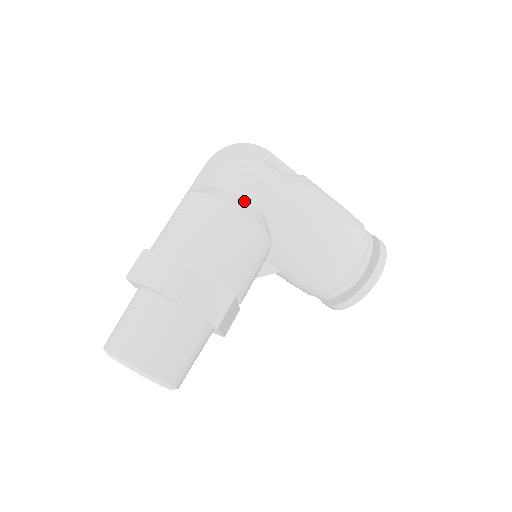
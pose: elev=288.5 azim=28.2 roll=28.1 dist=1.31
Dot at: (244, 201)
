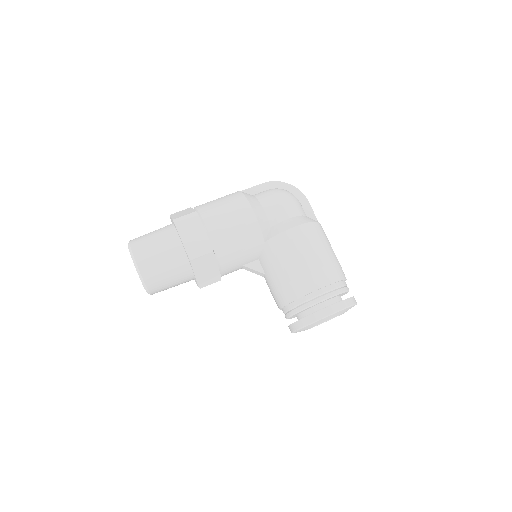
Dot at: (261, 207)
